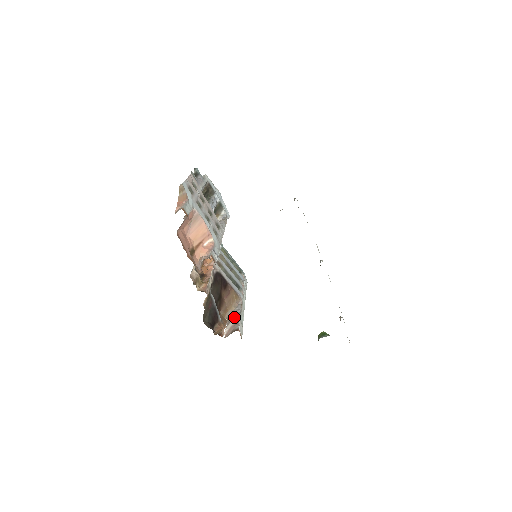
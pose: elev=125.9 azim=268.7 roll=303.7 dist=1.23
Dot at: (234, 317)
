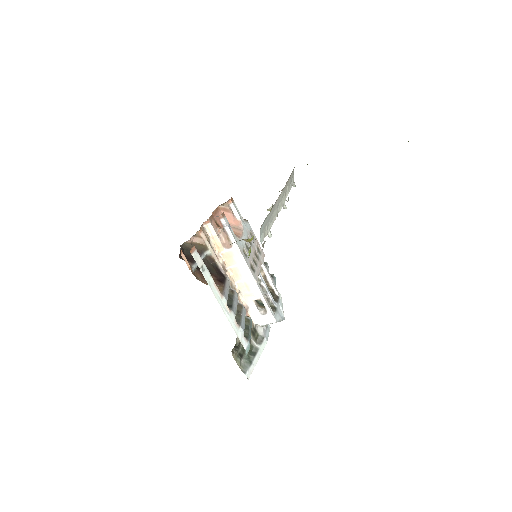
Dot at: occluded
